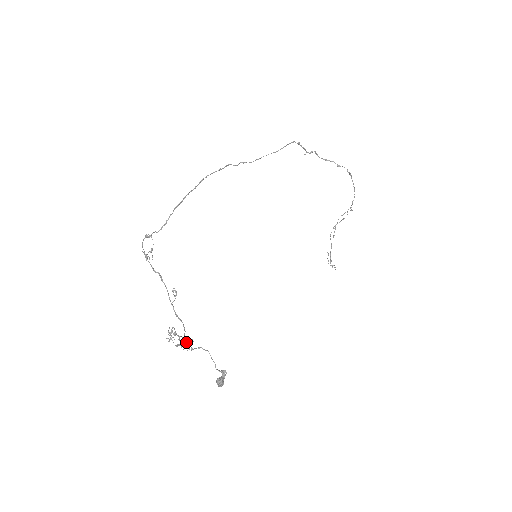
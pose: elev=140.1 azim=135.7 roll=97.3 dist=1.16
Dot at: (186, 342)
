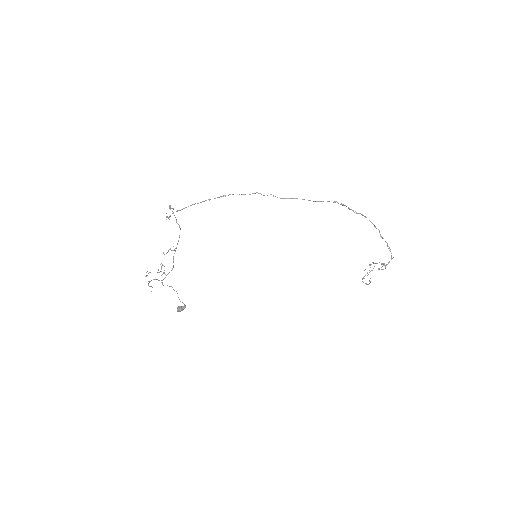
Dot at: (150, 286)
